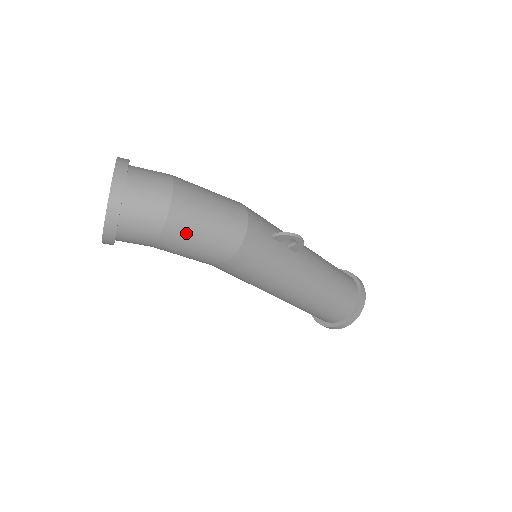
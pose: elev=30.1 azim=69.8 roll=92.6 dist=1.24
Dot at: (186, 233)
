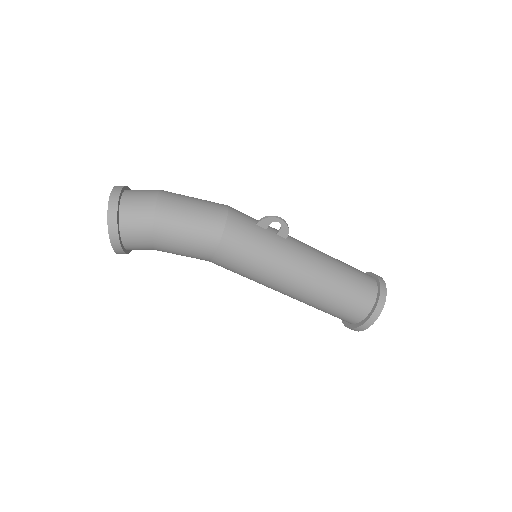
Dot at: (173, 222)
